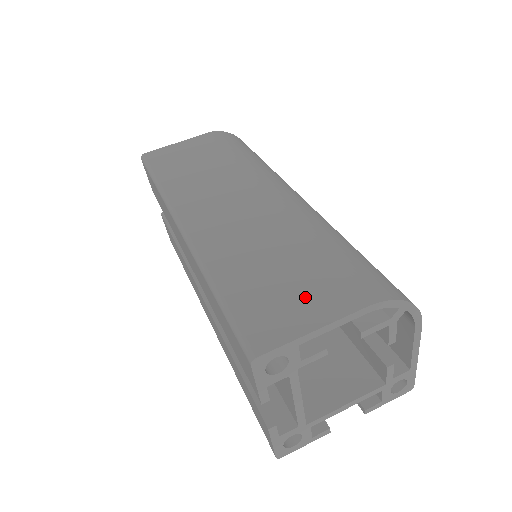
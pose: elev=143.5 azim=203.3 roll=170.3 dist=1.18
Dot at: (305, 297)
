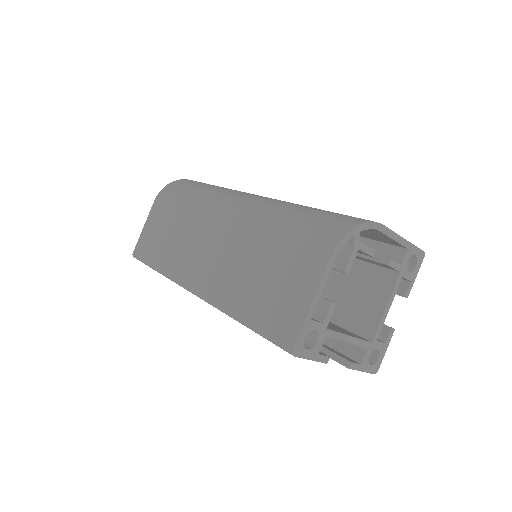
Dot at: (292, 284)
